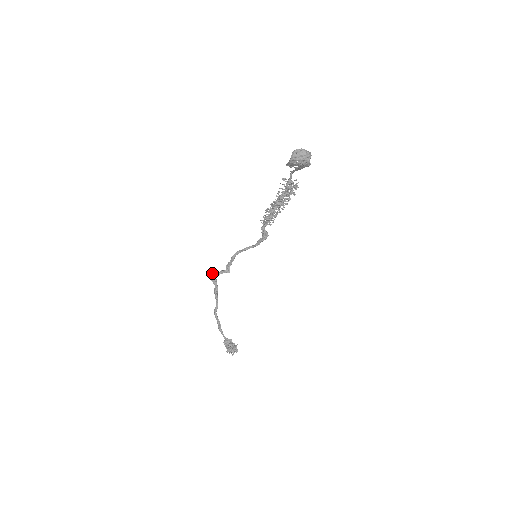
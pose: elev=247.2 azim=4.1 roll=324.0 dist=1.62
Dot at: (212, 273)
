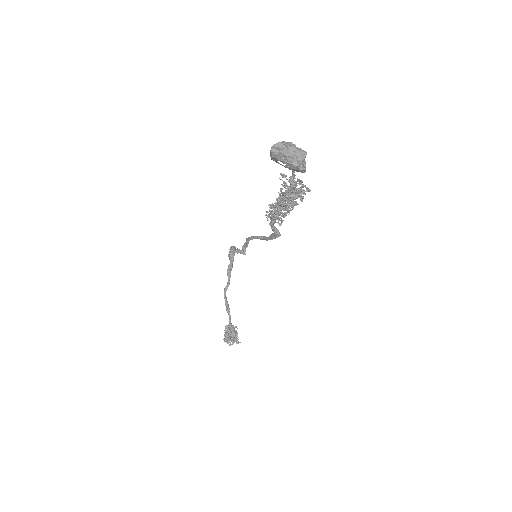
Dot at: occluded
